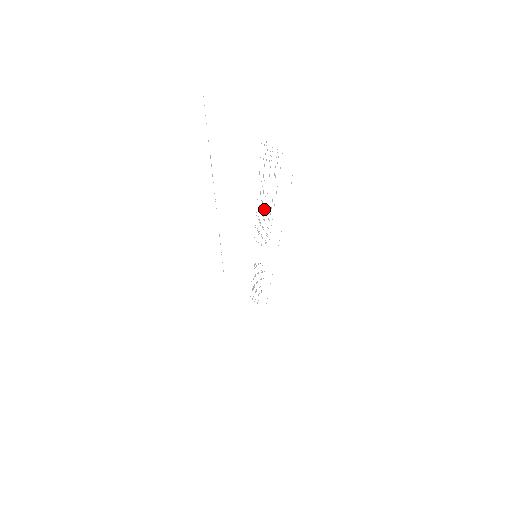
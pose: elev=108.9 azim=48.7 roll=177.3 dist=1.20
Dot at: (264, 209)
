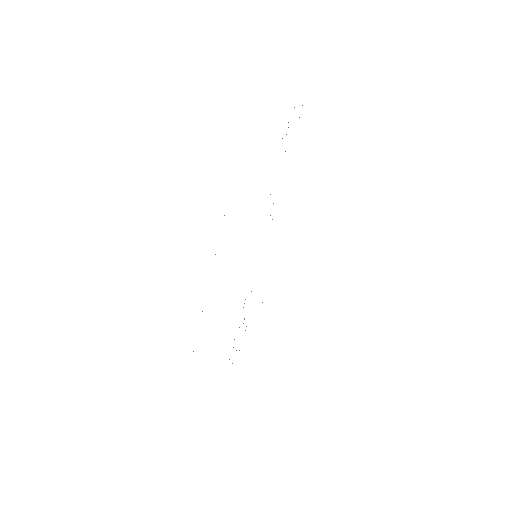
Dot at: occluded
